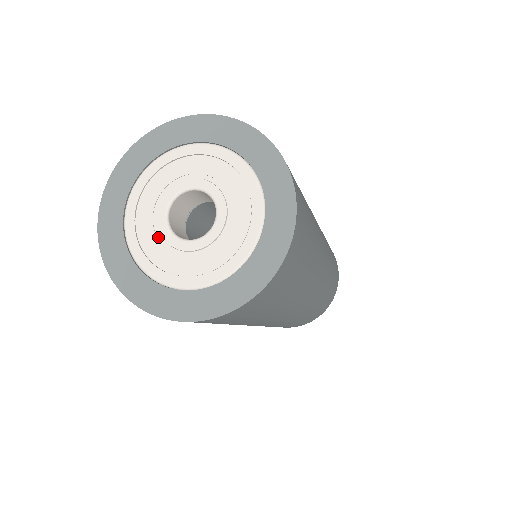
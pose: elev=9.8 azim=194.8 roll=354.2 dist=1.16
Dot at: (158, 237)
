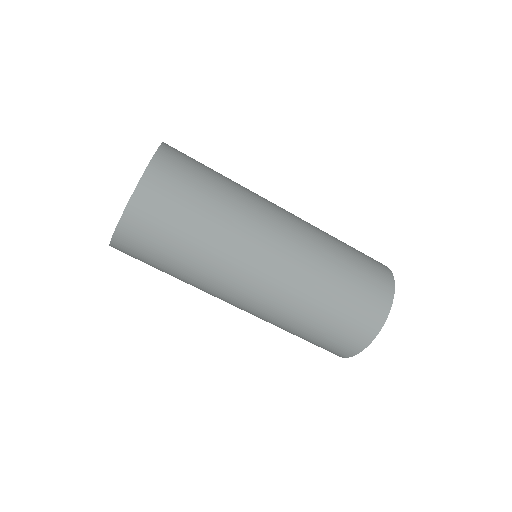
Dot at: occluded
